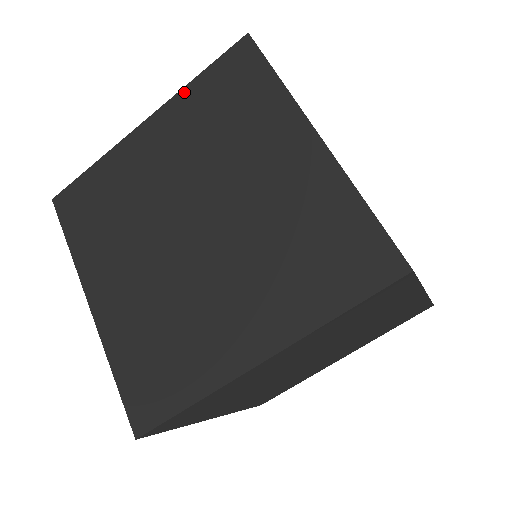
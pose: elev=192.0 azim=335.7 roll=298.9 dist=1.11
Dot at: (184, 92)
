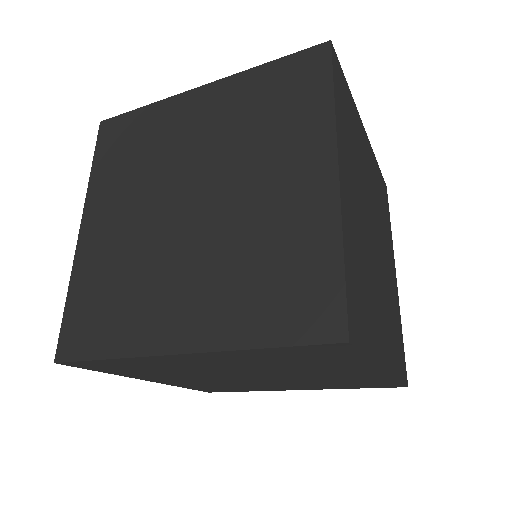
Dot at: (92, 183)
